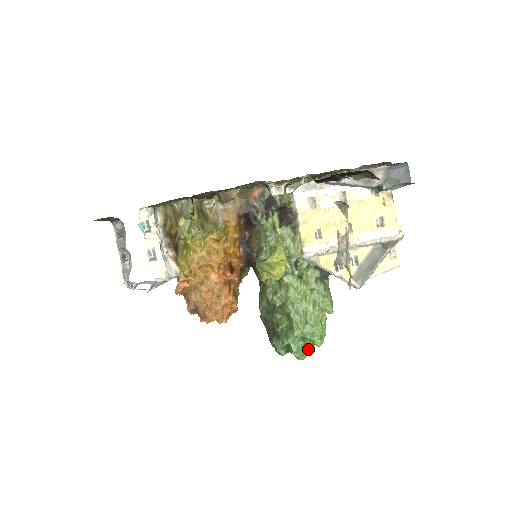
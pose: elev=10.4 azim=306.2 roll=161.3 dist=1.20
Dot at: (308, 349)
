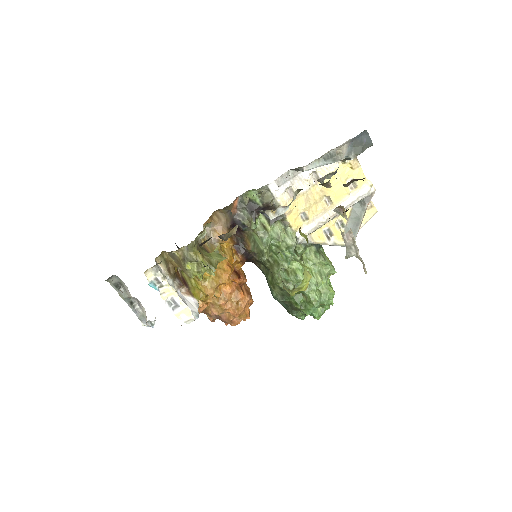
Dot at: occluded
